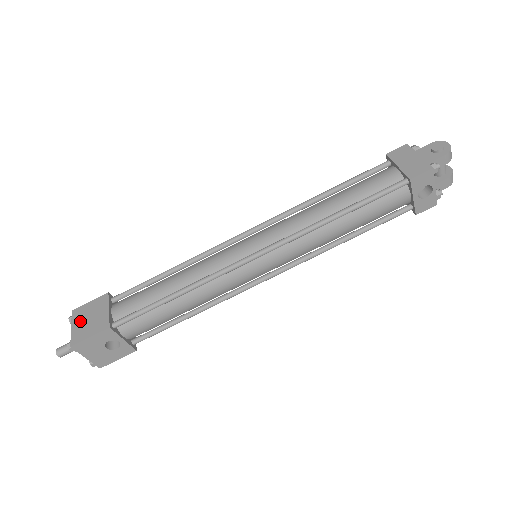
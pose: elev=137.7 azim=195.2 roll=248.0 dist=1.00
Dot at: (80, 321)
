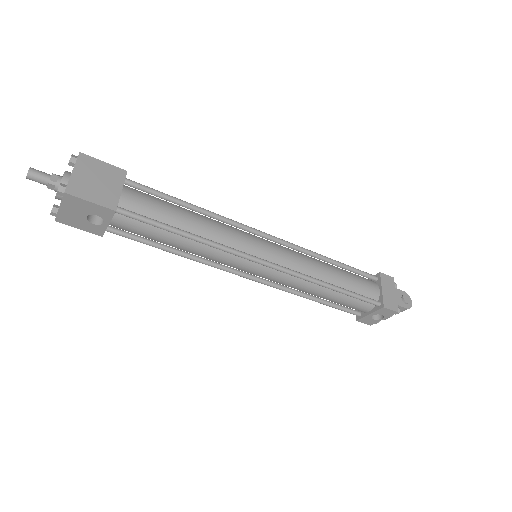
Dot at: (86, 173)
